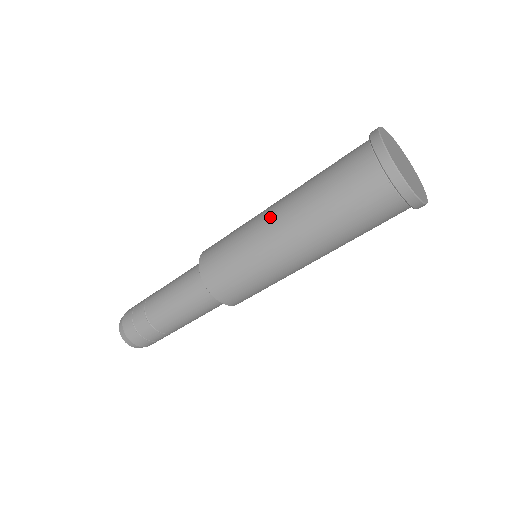
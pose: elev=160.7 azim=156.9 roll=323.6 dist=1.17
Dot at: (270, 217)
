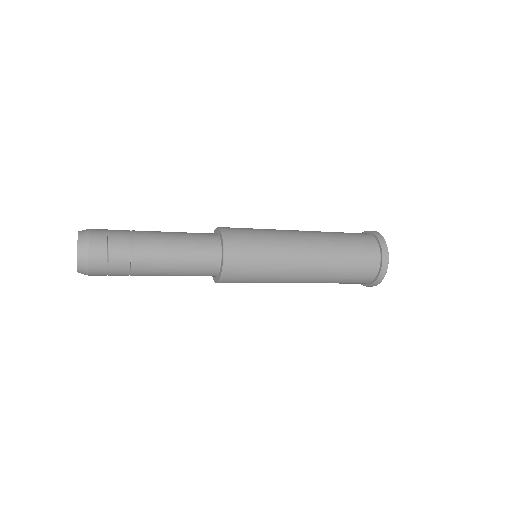
Dot at: (299, 234)
